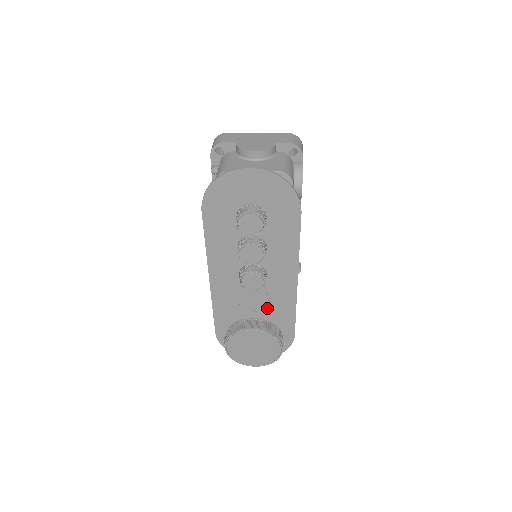
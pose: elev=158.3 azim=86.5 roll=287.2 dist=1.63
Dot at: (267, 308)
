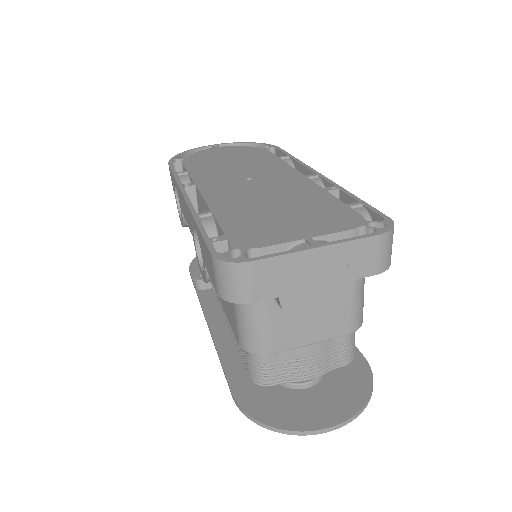
Dot at: occluded
